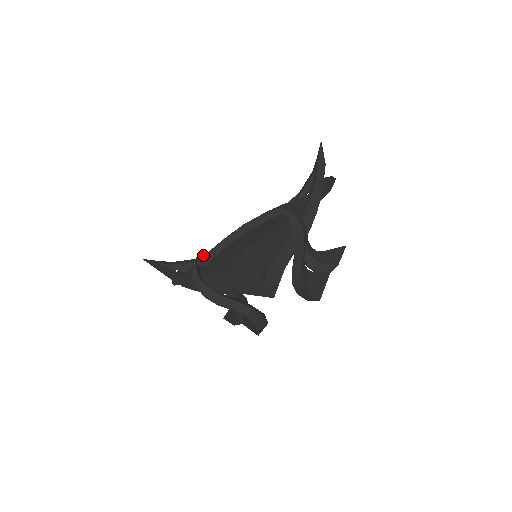
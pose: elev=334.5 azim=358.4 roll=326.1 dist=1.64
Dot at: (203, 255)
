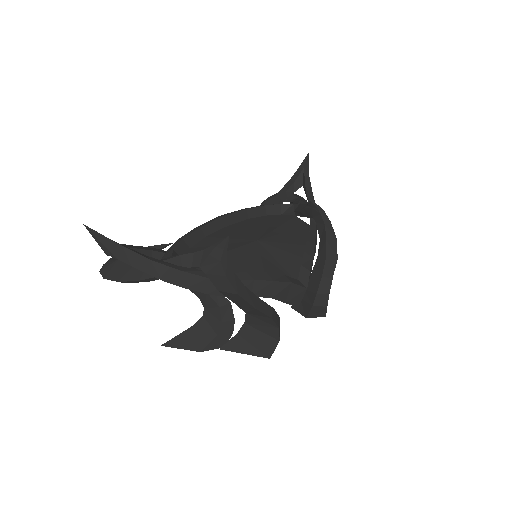
Dot at: occluded
